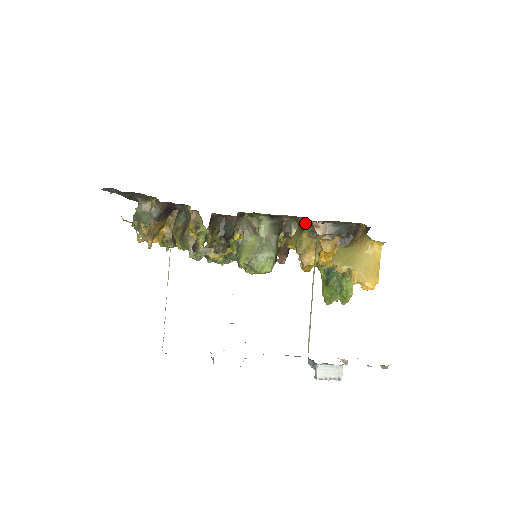
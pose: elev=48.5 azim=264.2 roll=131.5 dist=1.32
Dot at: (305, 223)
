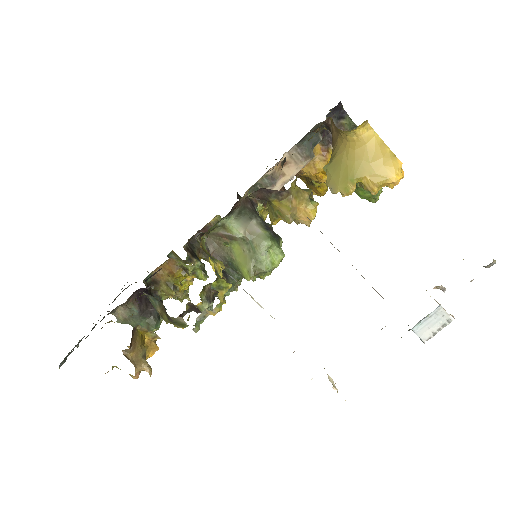
Dot at: (262, 194)
